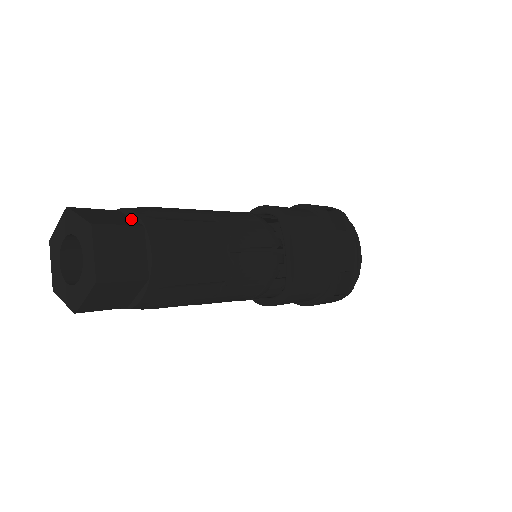
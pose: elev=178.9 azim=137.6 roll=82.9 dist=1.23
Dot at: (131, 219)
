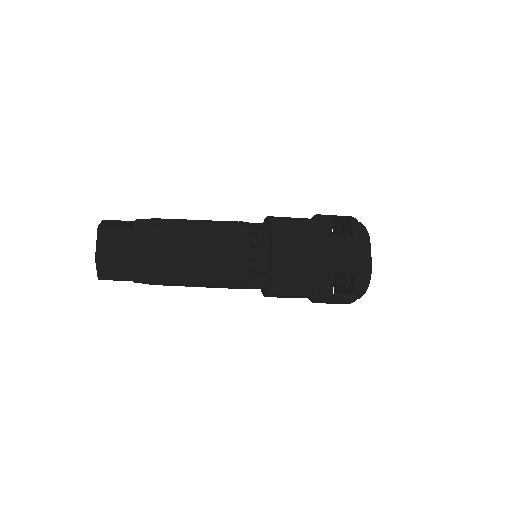
Dot at: (133, 225)
